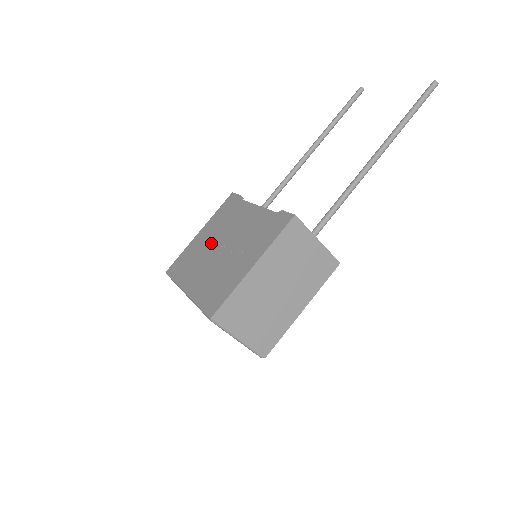
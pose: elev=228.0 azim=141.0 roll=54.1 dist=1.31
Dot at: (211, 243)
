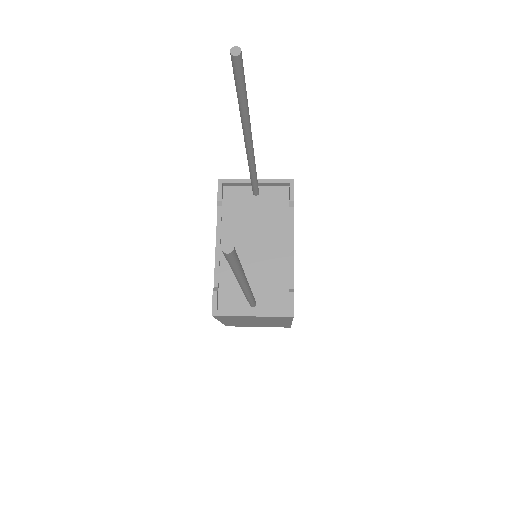
Dot at: occluded
